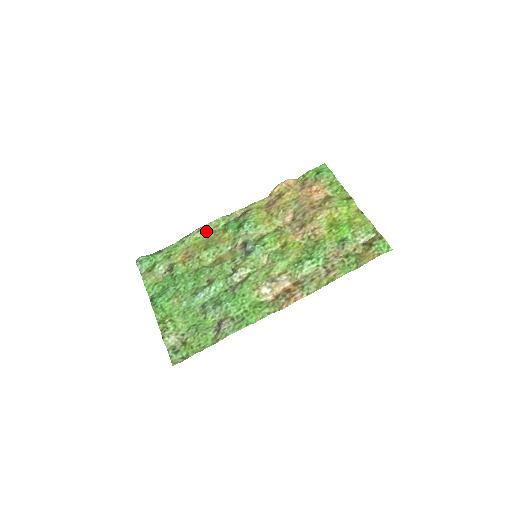
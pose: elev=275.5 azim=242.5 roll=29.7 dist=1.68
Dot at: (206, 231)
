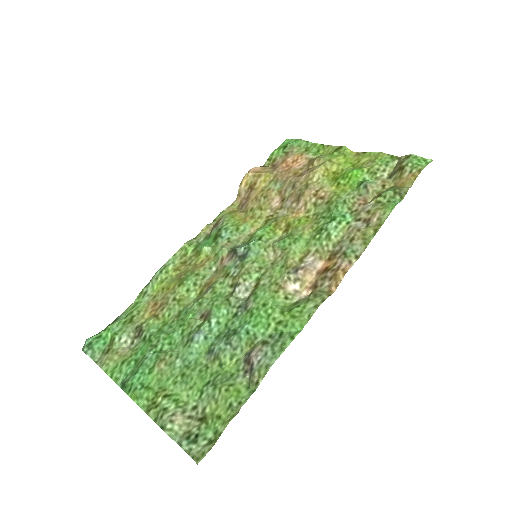
Dot at: (172, 266)
